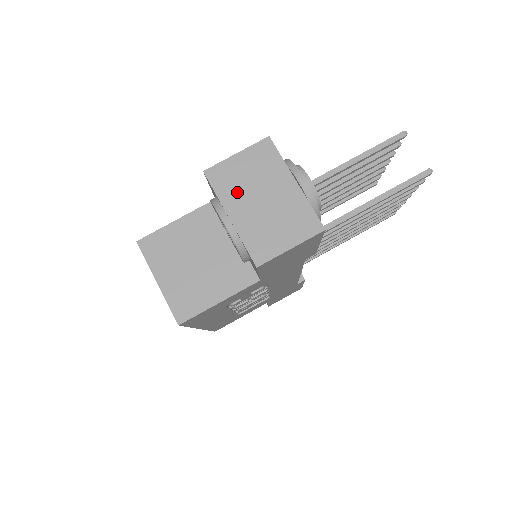
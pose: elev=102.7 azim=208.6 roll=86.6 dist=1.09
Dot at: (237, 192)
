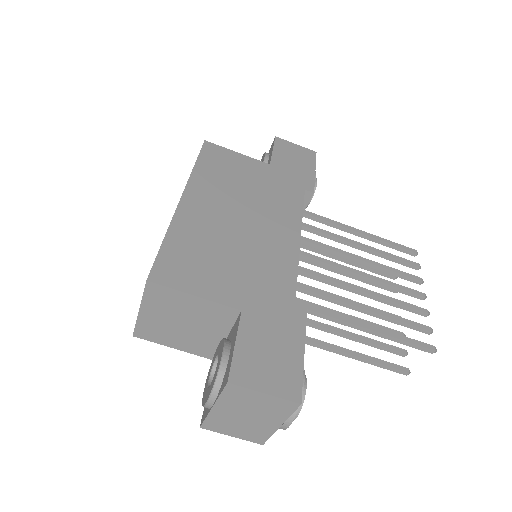
Dot at: (236, 404)
